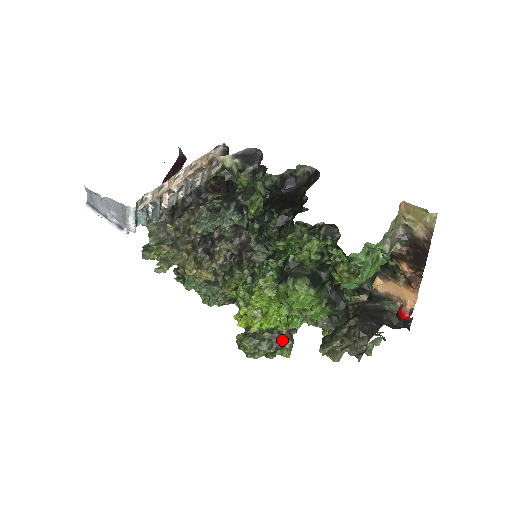
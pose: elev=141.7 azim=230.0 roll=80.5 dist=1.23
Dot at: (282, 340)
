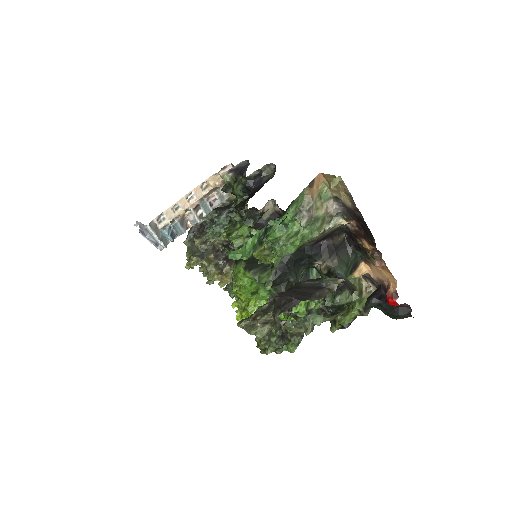
Dot at: (289, 336)
